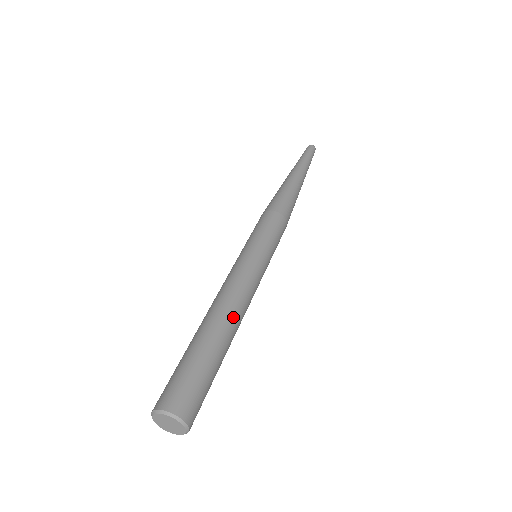
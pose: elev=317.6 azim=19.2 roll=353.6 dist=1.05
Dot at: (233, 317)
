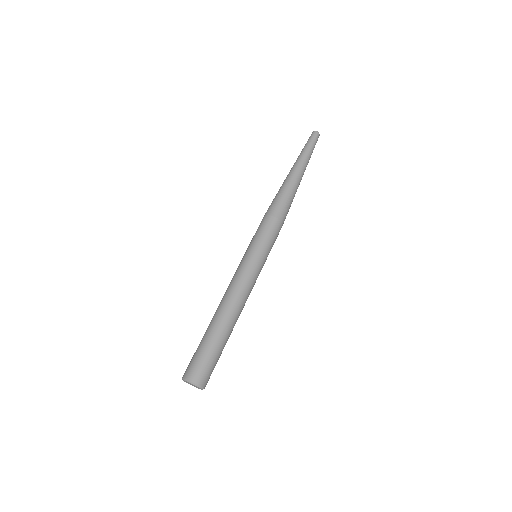
Dot at: (238, 317)
